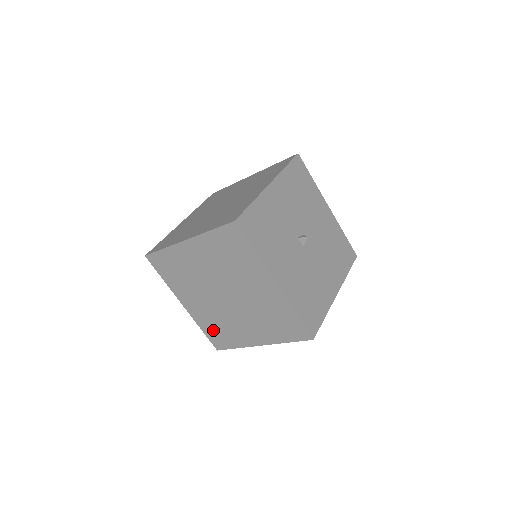
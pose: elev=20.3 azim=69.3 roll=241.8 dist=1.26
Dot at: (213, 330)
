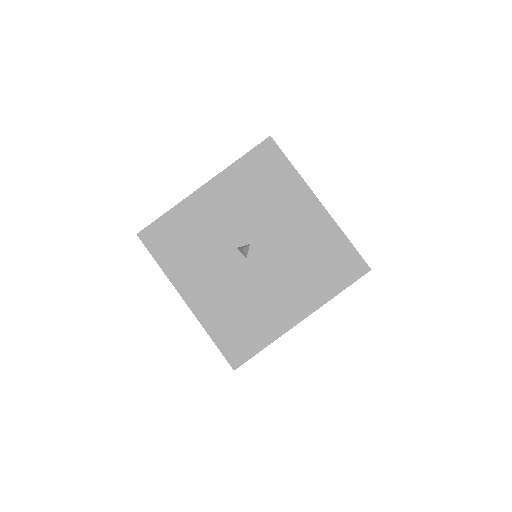
Dot at: occluded
